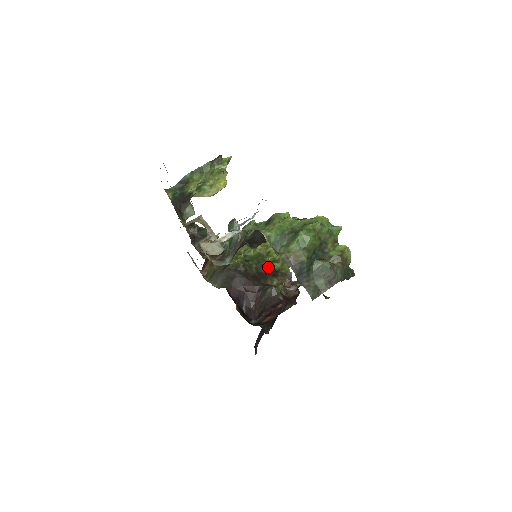
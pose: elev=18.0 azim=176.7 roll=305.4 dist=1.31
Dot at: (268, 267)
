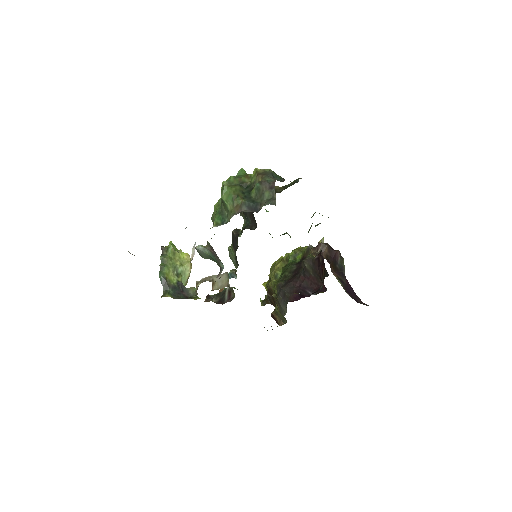
Dot at: (295, 263)
